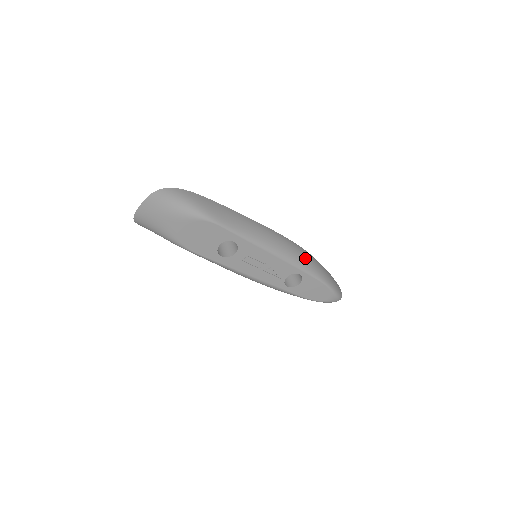
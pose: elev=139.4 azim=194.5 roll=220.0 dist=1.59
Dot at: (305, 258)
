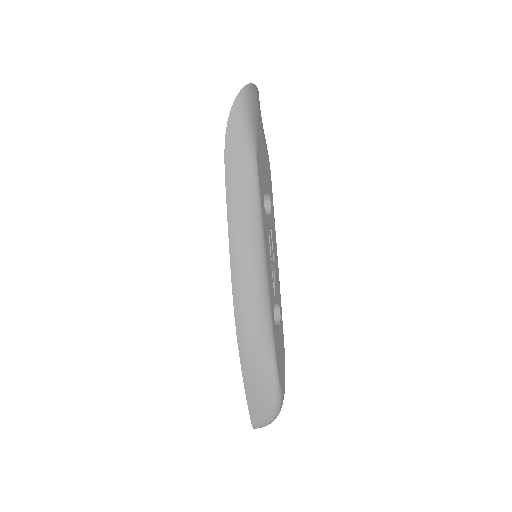
Dot at: occluded
